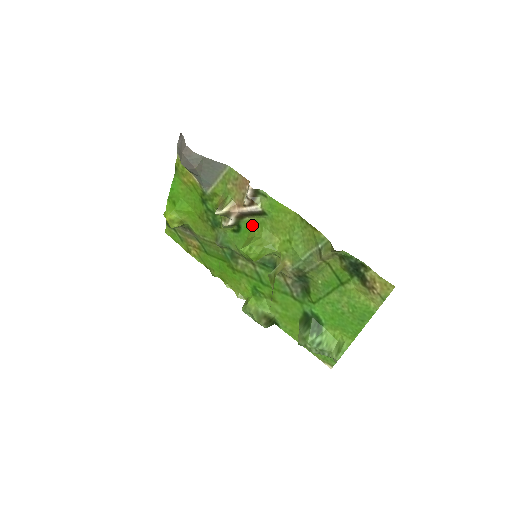
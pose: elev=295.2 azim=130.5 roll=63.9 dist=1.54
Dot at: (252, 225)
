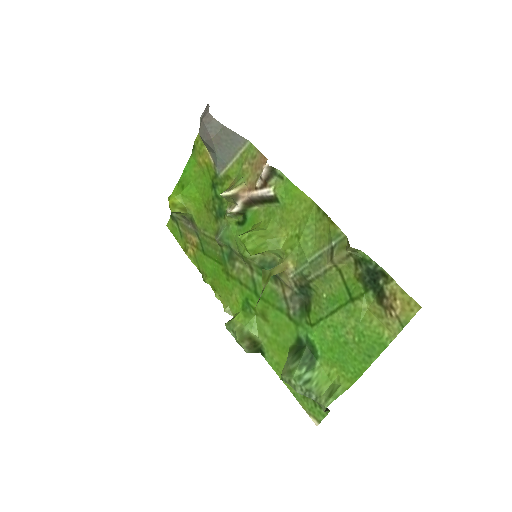
Dot at: (260, 216)
